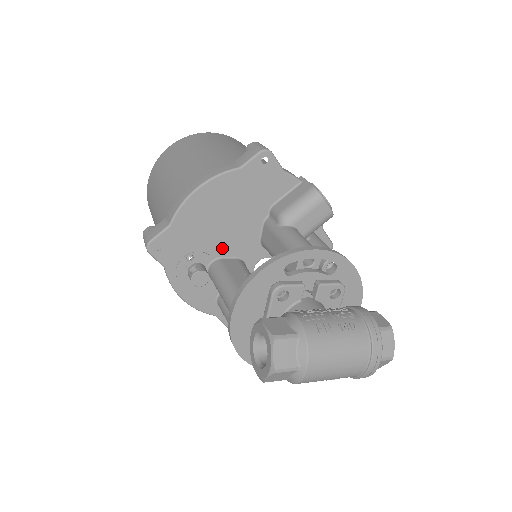
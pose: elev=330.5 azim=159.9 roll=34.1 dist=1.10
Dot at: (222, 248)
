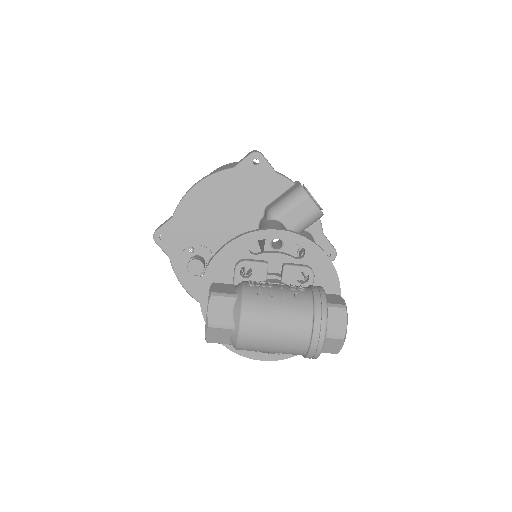
Dot at: (221, 244)
